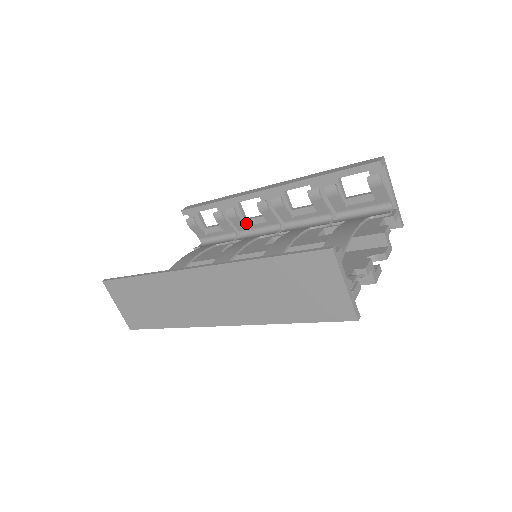
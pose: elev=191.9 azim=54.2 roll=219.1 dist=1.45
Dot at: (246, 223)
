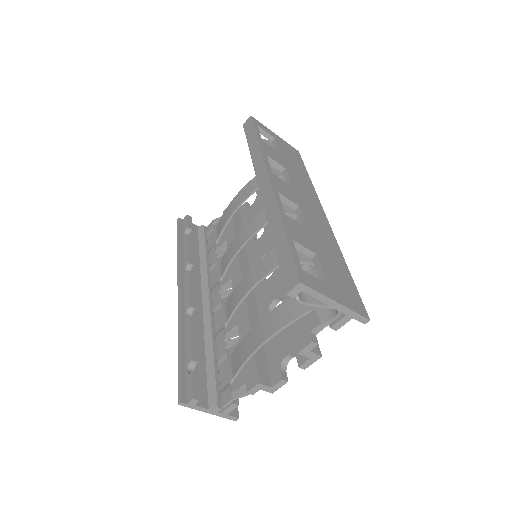
Dot at: occluded
